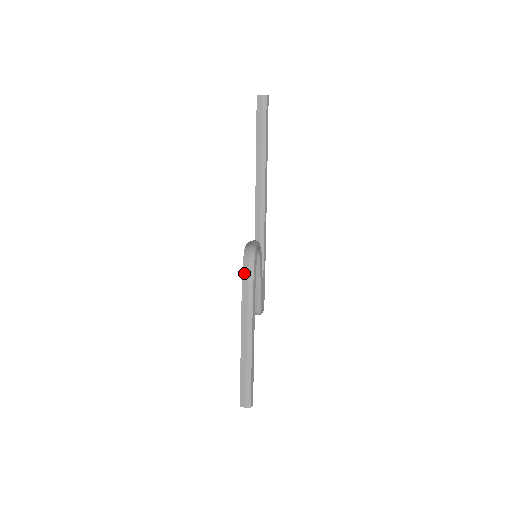
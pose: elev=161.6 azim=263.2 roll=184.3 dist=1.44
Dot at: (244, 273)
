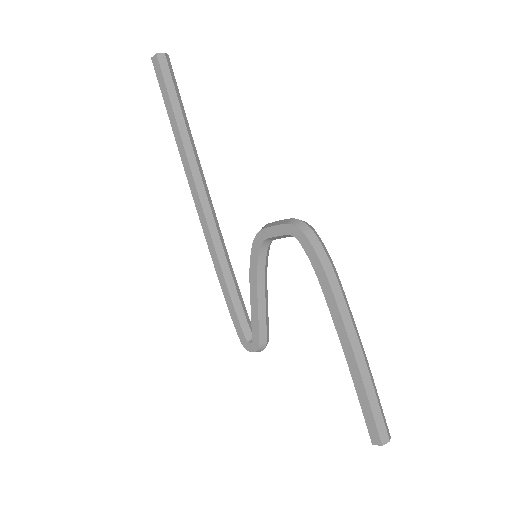
Dot at: (318, 250)
